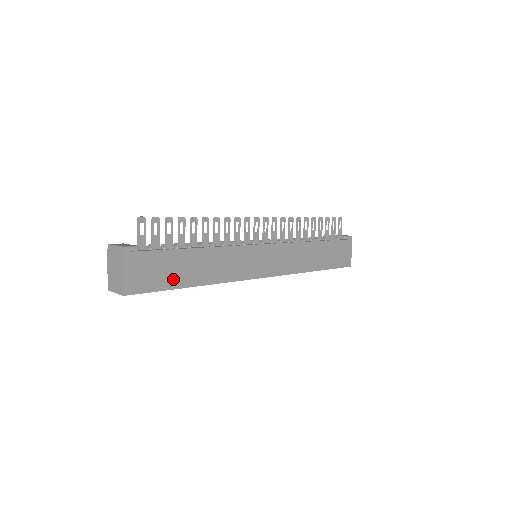
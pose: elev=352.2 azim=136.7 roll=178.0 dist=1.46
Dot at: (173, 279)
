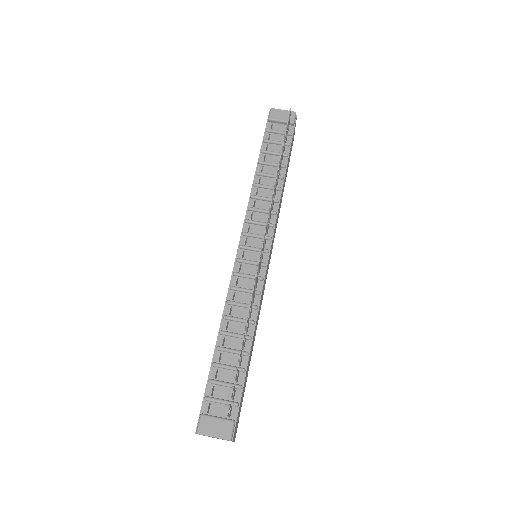
Dot at: (245, 383)
